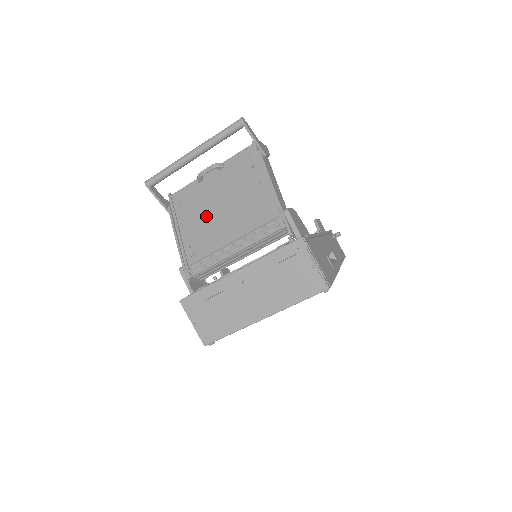
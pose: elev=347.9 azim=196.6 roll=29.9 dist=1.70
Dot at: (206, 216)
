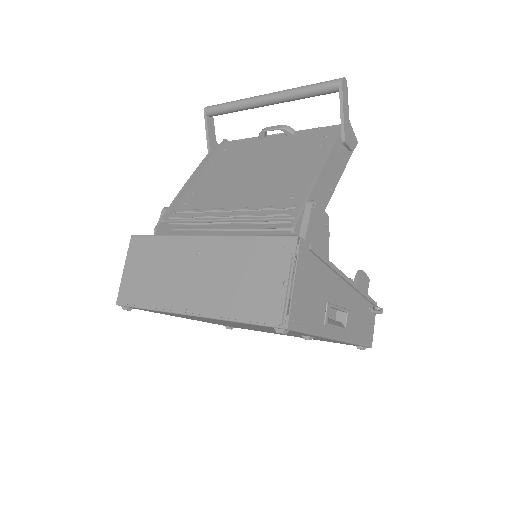
Dot at: (234, 172)
